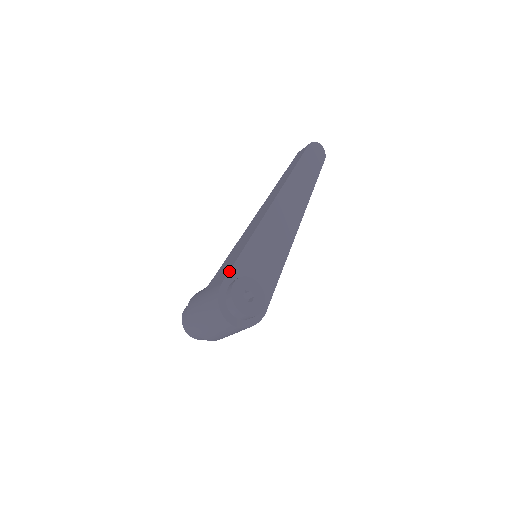
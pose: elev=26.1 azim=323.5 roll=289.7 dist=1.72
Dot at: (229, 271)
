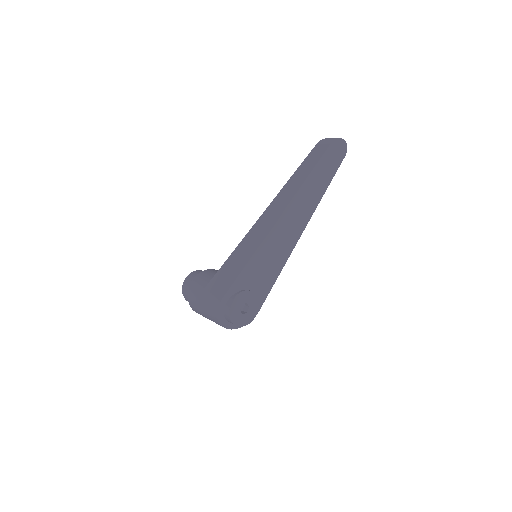
Dot at: (229, 289)
